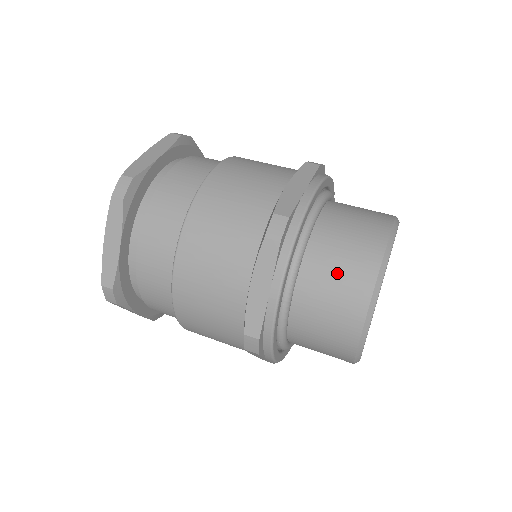
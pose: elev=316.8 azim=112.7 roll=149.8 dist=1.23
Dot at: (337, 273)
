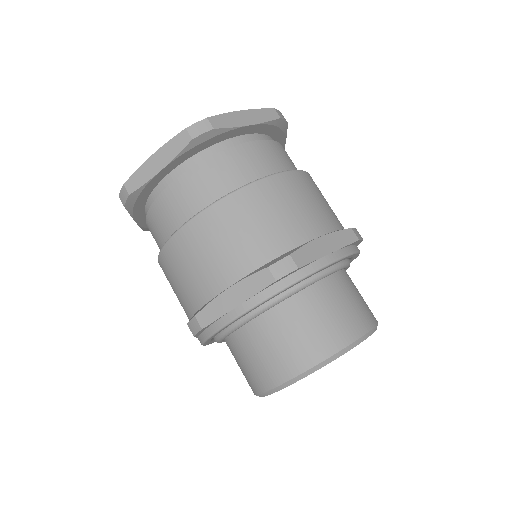
Dot at: (297, 333)
